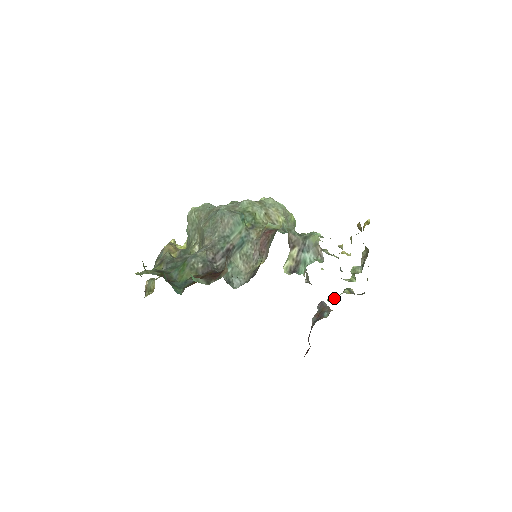
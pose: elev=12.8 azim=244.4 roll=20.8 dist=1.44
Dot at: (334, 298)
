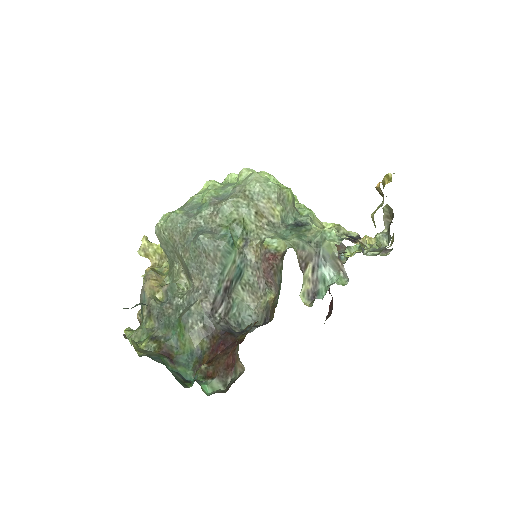
Dot at: (352, 248)
